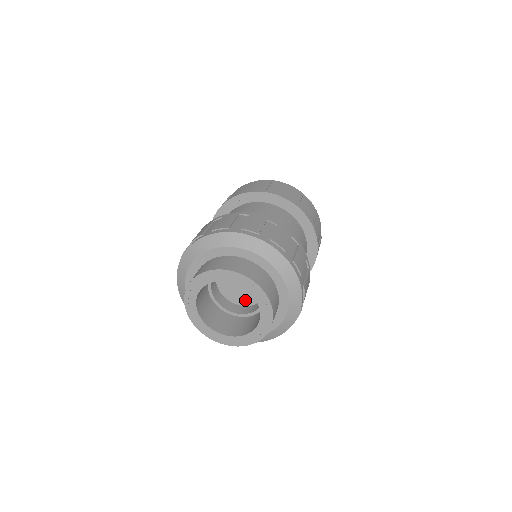
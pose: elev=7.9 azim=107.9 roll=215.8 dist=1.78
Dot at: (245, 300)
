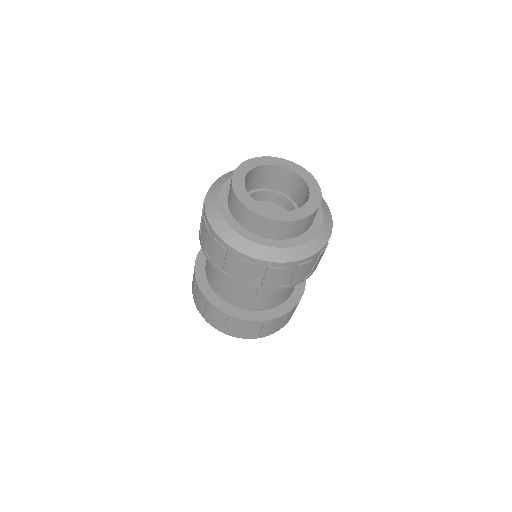
Dot at: occluded
